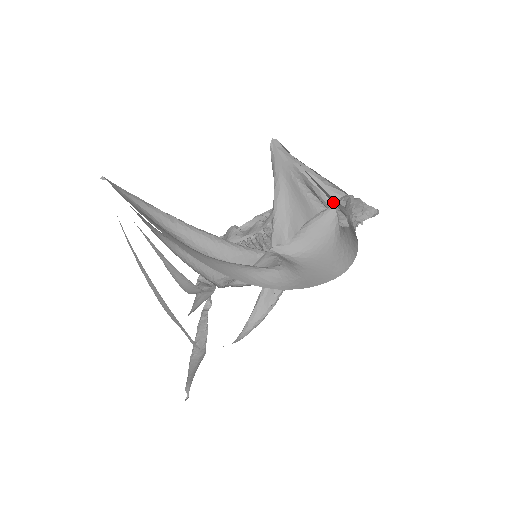
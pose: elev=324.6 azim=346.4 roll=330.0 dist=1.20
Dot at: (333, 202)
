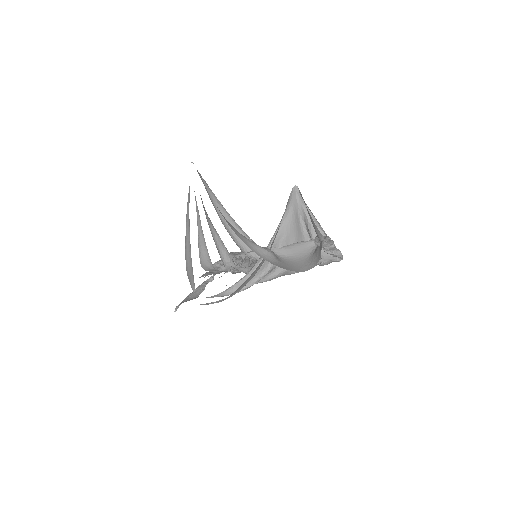
Dot at: (316, 231)
